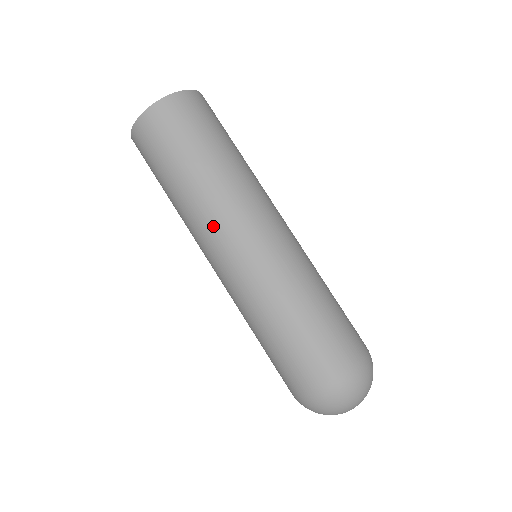
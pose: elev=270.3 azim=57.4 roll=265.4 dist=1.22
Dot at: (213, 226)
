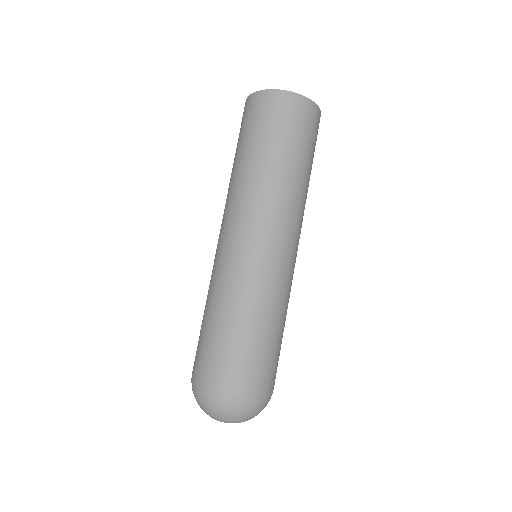
Dot at: (241, 207)
